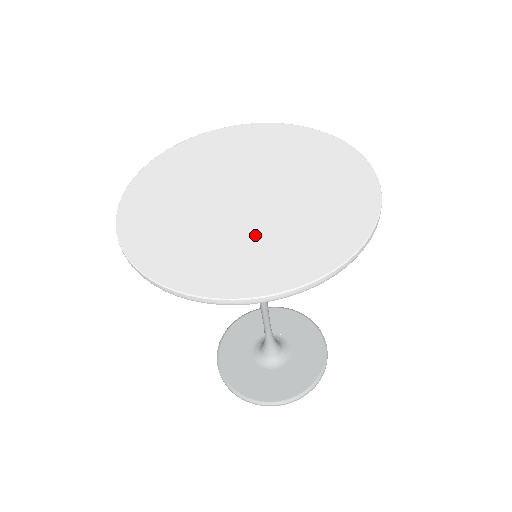
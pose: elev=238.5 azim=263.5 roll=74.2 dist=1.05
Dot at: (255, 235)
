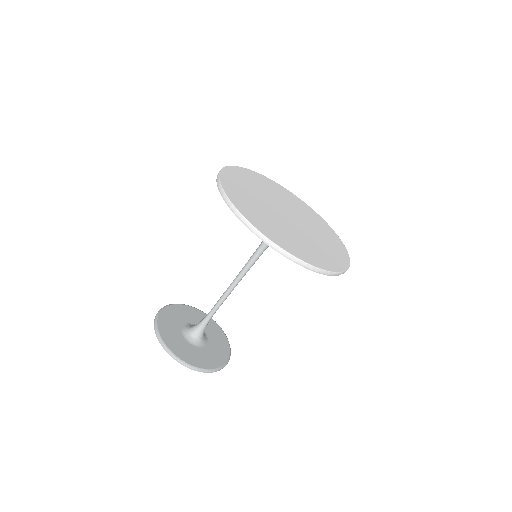
Dot at: (309, 240)
